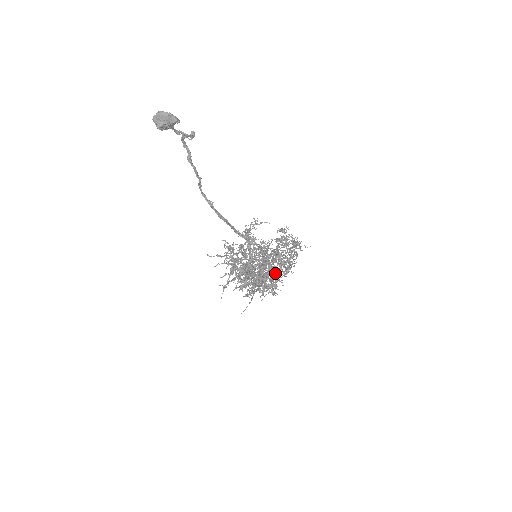
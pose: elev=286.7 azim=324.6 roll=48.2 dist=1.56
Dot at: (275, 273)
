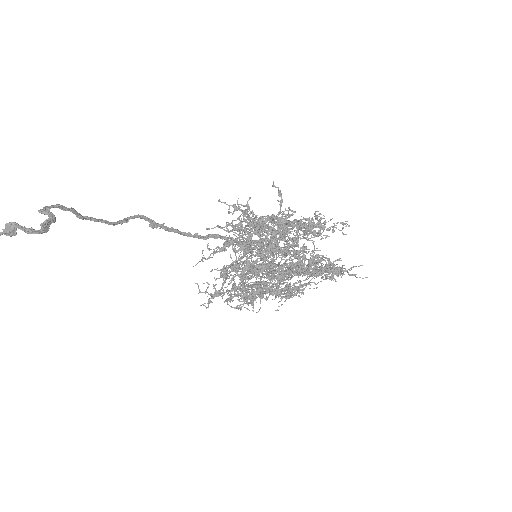
Dot at: occluded
